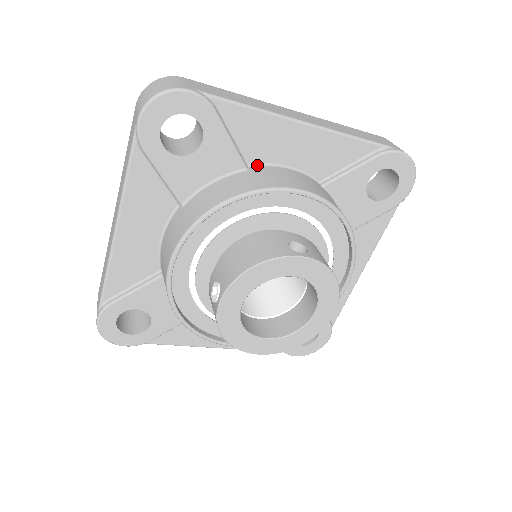
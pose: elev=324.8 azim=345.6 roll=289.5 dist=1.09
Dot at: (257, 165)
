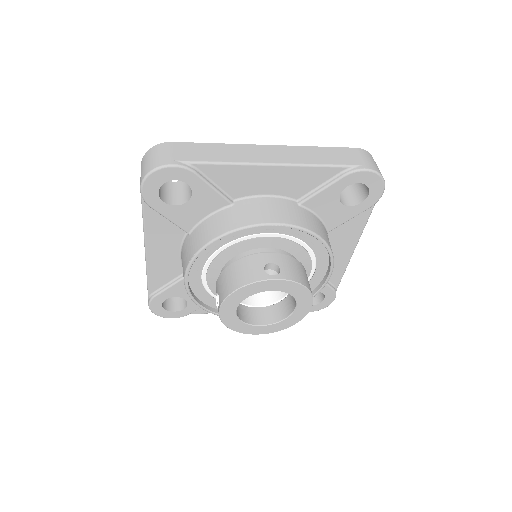
Dot at: (241, 199)
